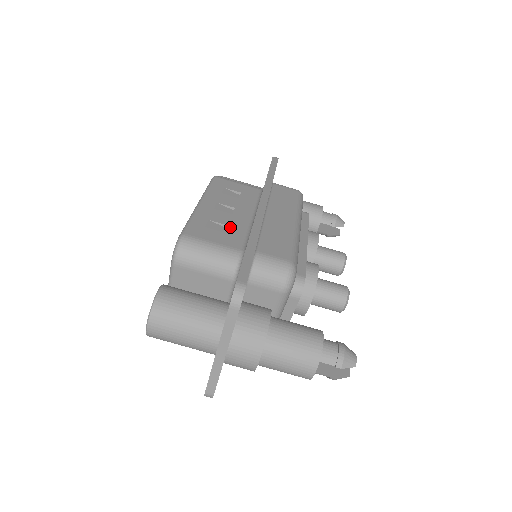
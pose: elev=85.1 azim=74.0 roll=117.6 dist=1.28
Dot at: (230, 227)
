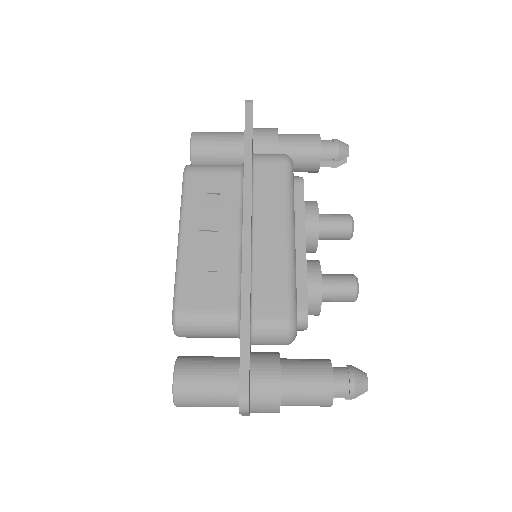
Dot at: (219, 273)
